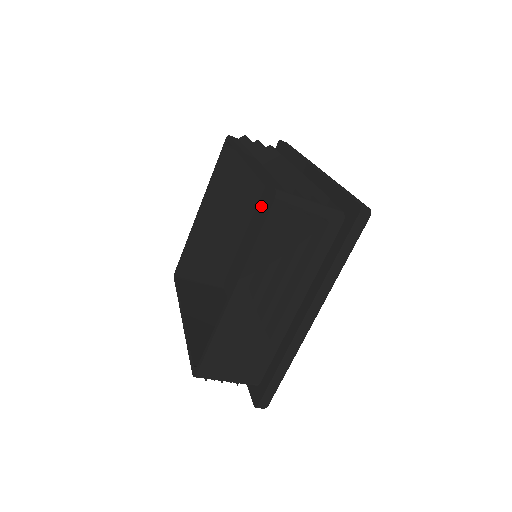
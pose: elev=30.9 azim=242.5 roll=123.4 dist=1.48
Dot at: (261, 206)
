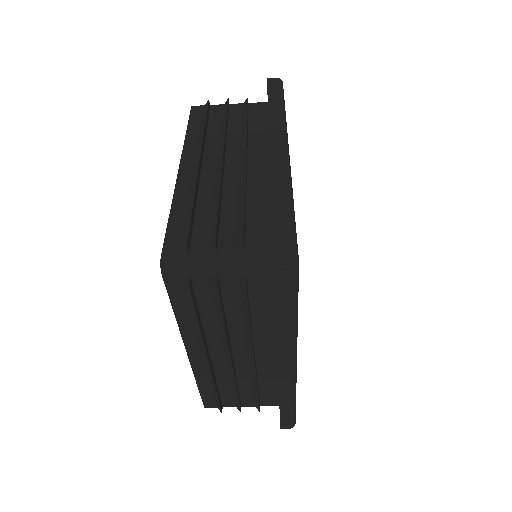
Dot at: occluded
